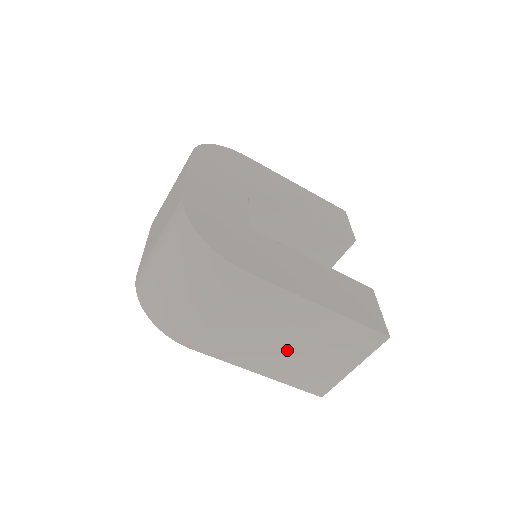
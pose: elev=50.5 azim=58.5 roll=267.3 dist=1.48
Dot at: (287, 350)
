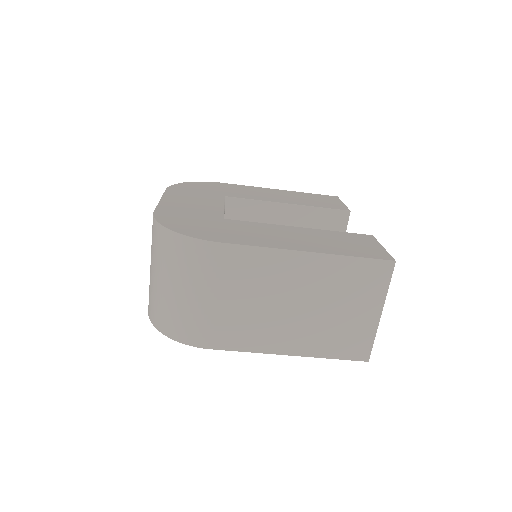
Dot at: (302, 316)
